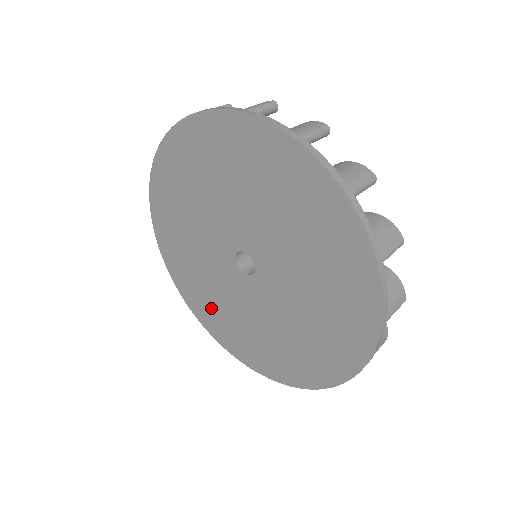
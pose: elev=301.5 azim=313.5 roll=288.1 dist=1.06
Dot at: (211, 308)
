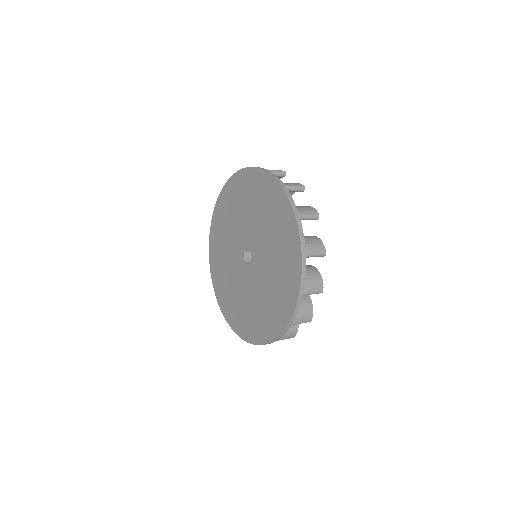
Dot at: (234, 306)
